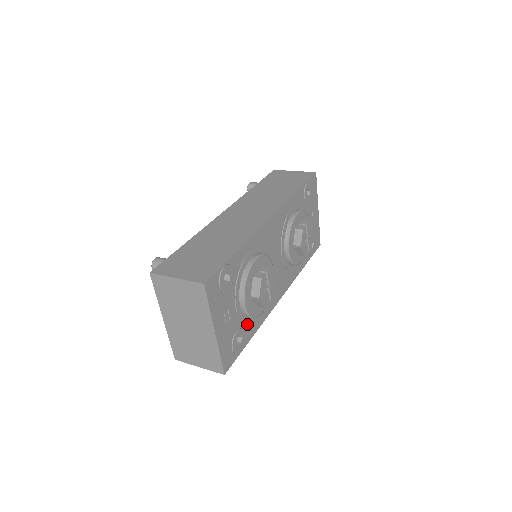
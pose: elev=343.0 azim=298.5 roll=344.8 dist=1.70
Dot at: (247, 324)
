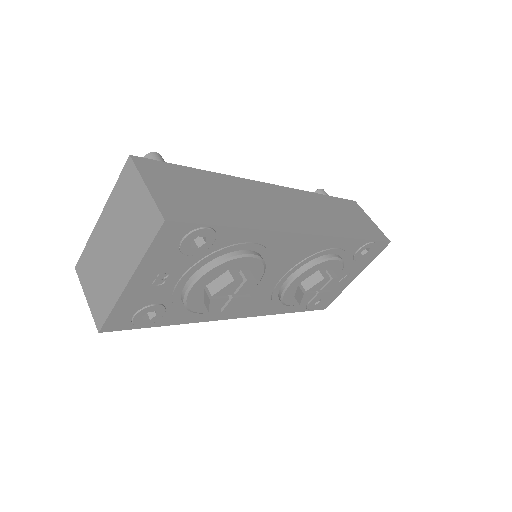
Dot at: (176, 308)
